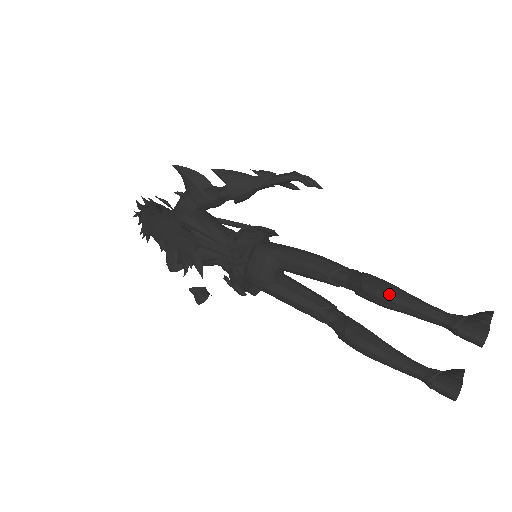
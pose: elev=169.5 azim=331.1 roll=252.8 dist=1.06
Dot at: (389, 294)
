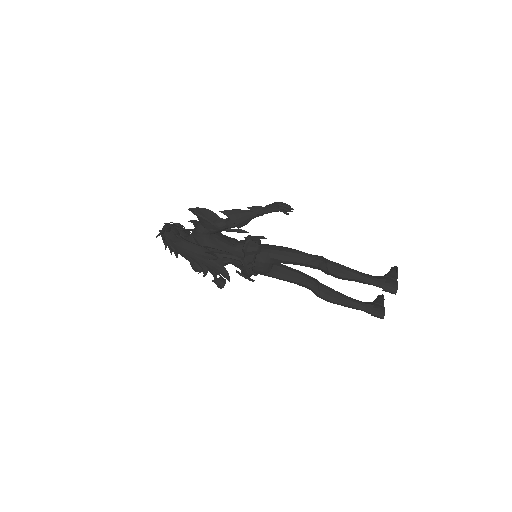
Dot at: (345, 274)
